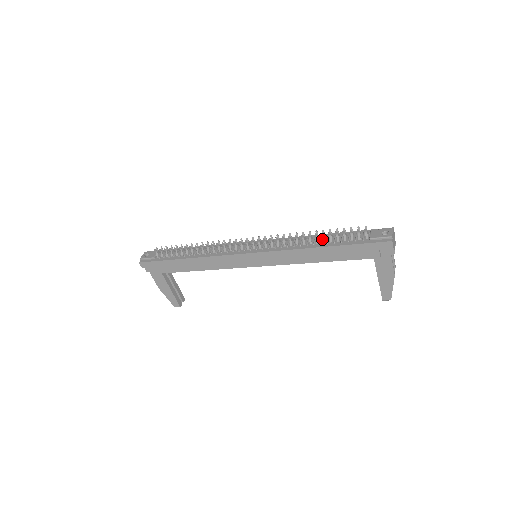
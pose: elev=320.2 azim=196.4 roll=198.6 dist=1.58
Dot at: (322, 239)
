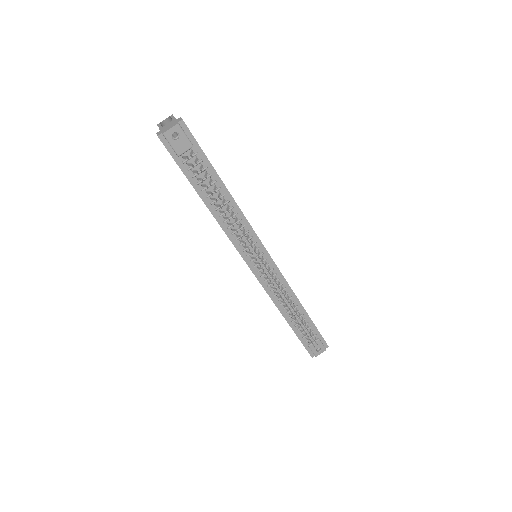
Dot at: occluded
